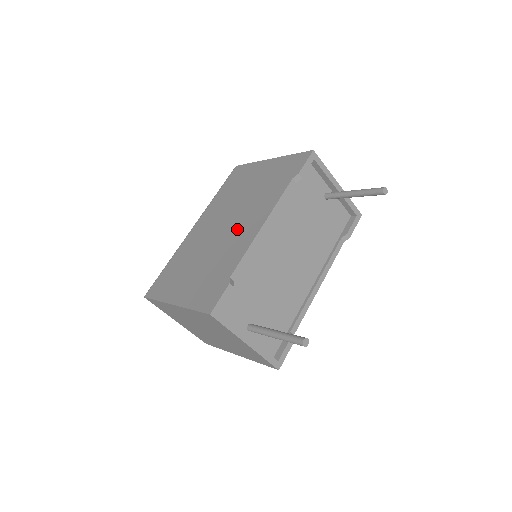
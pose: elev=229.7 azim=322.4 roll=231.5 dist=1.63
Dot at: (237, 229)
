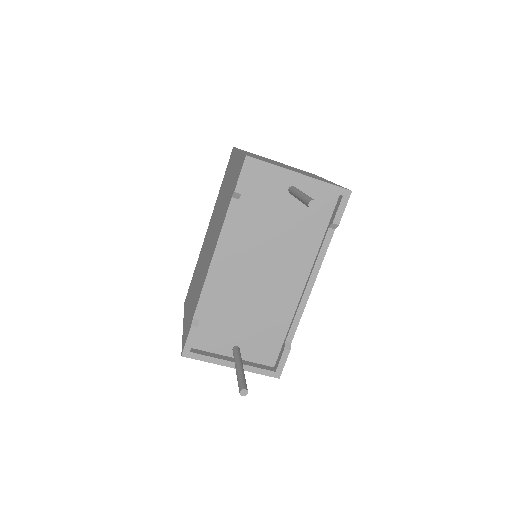
Dot at: (208, 253)
